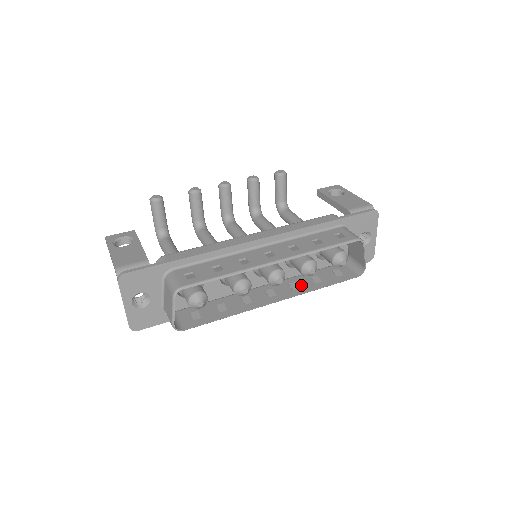
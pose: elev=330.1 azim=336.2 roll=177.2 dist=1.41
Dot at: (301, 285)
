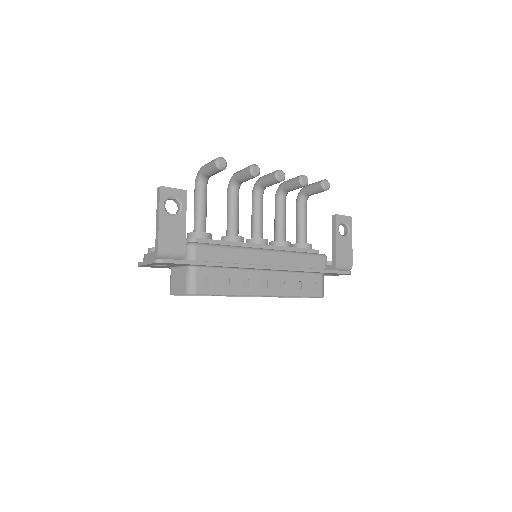
Dot at: occluded
